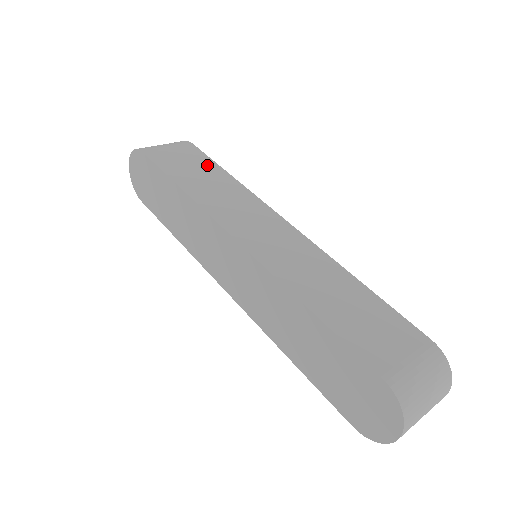
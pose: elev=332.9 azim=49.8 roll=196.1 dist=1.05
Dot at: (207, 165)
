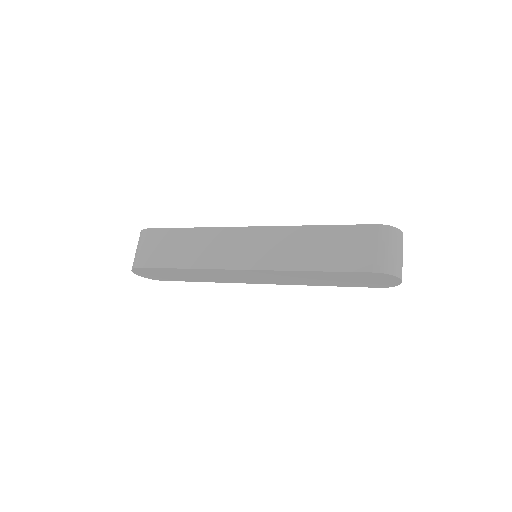
Dot at: (176, 236)
